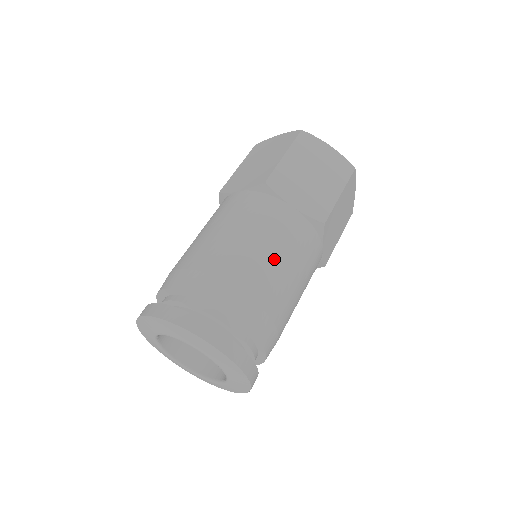
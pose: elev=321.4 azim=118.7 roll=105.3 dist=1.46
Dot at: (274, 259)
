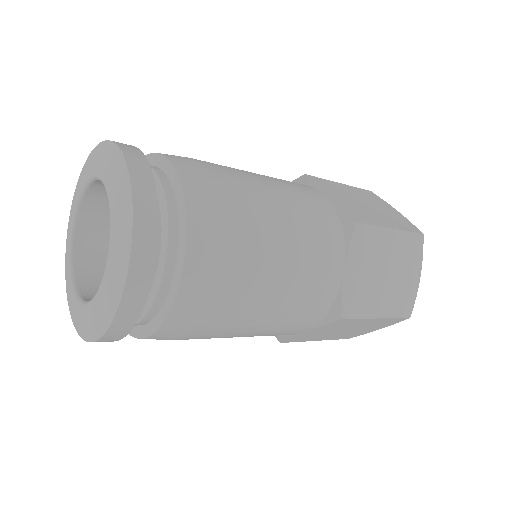
Dot at: (269, 191)
